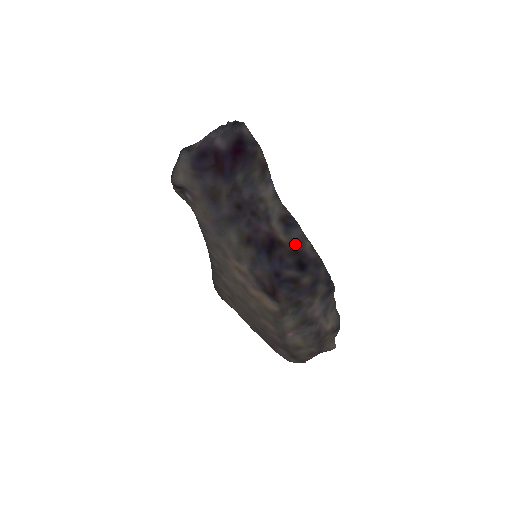
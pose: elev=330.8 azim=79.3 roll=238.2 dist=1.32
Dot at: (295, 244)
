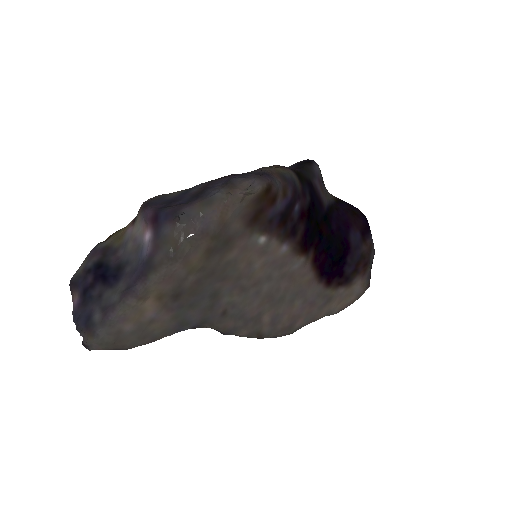
Dot at: occluded
